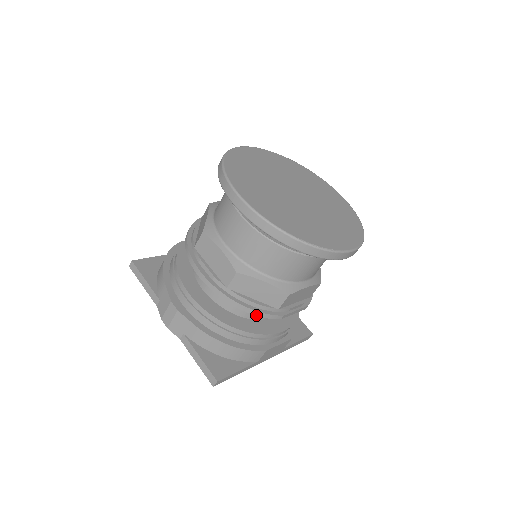
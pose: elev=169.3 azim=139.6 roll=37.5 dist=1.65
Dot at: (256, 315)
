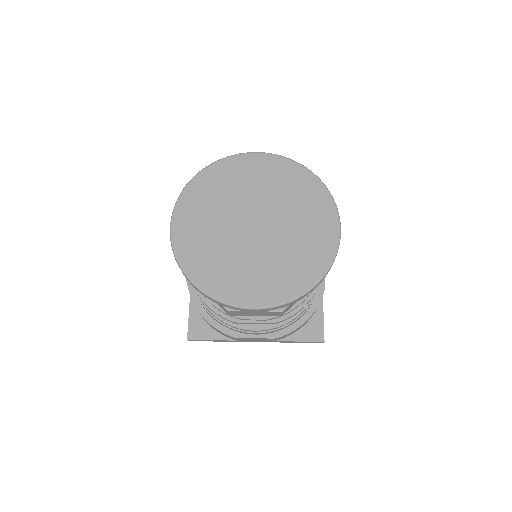
Dot at: occluded
